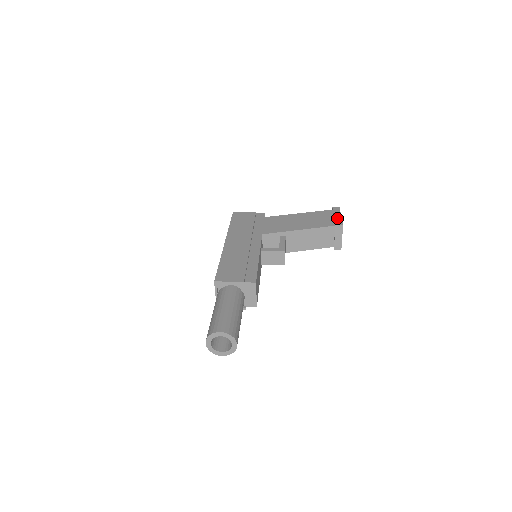
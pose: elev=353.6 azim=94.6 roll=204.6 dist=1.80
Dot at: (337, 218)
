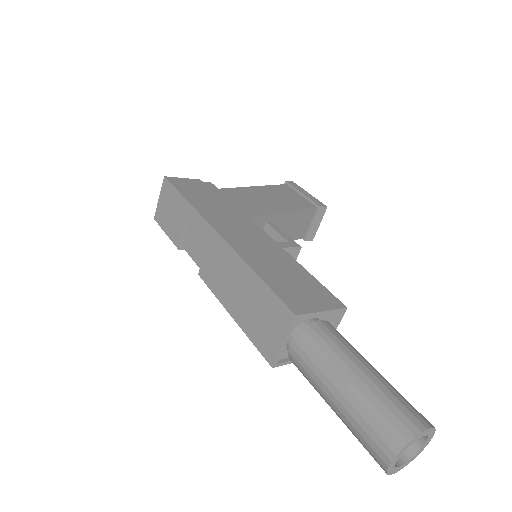
Dot at: (310, 197)
